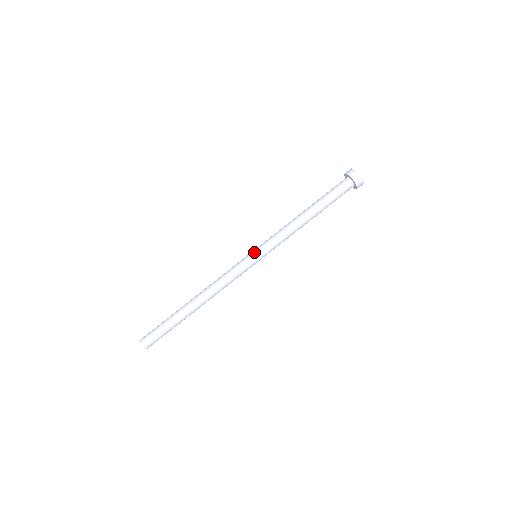
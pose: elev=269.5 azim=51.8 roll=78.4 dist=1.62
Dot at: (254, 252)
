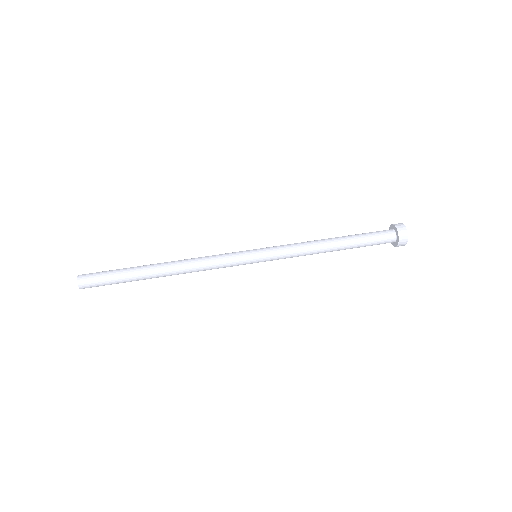
Dot at: occluded
